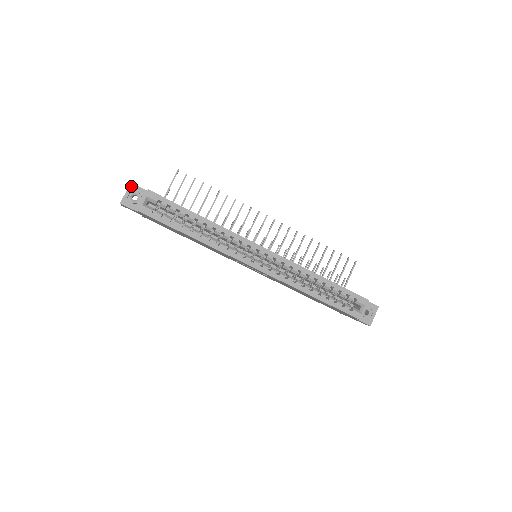
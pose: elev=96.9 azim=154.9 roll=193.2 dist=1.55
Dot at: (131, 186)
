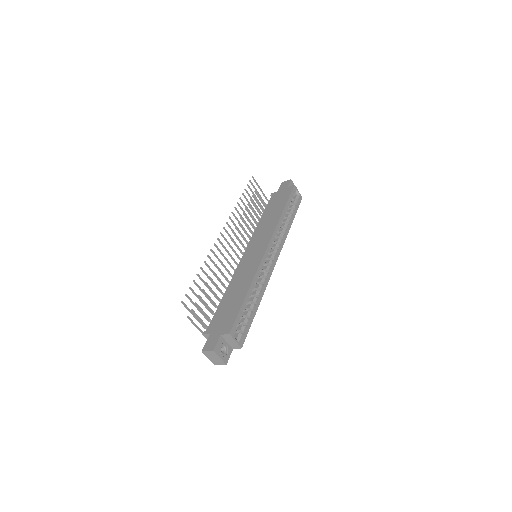
Dot at: (216, 351)
